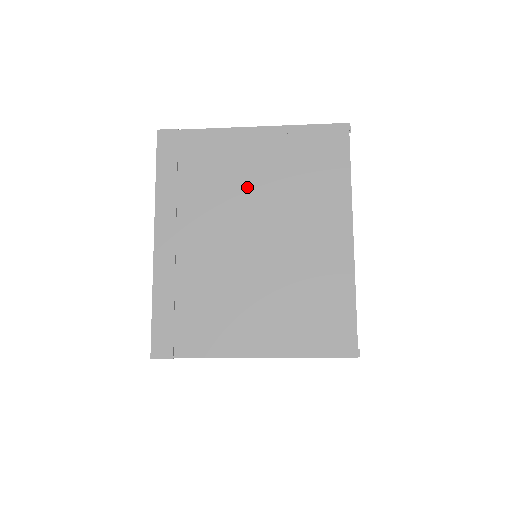
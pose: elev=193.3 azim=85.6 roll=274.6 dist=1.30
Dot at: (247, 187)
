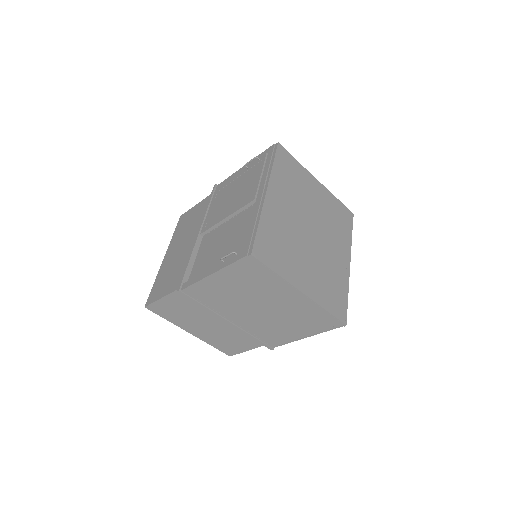
Dot at: (312, 205)
